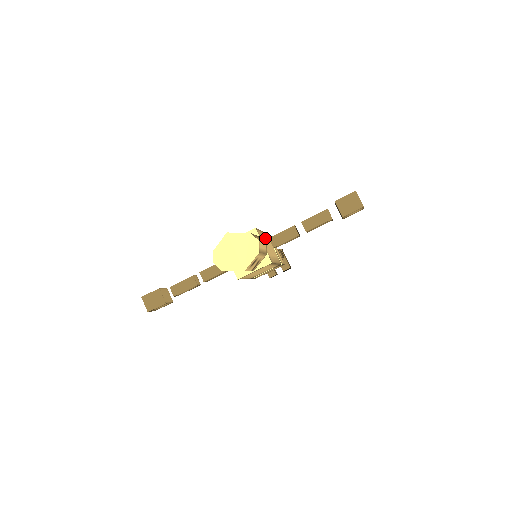
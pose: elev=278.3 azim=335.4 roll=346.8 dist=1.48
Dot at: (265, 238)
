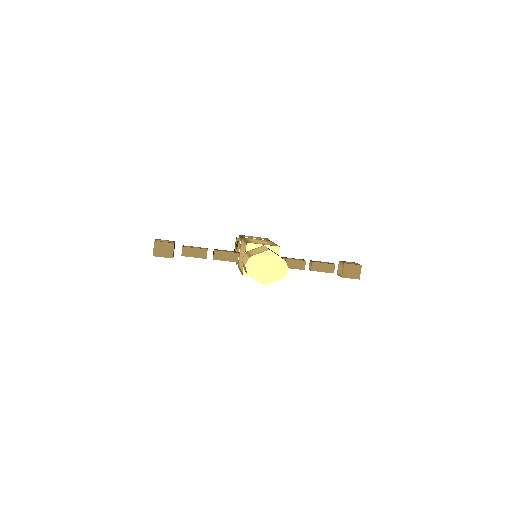
Dot at: occluded
